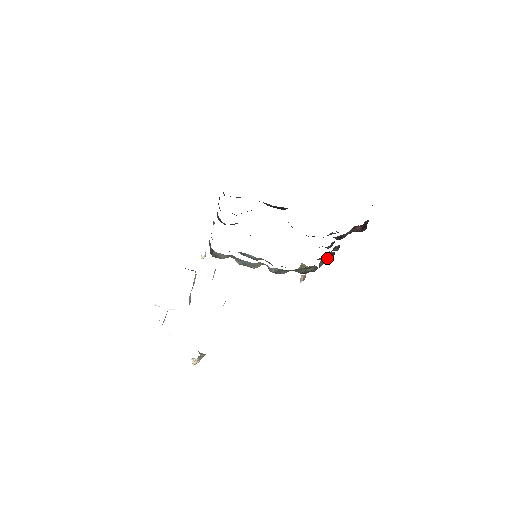
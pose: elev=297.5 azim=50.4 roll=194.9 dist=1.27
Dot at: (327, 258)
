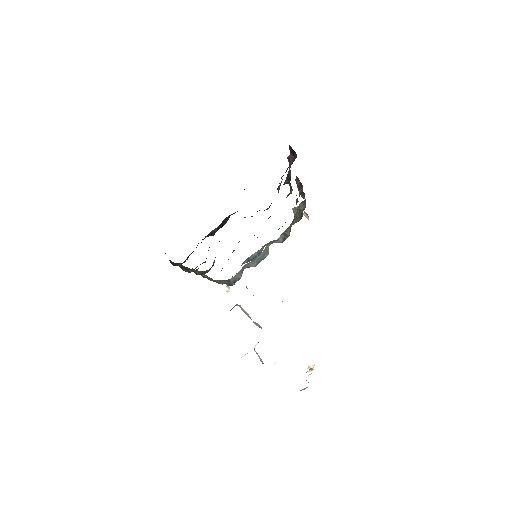
Dot at: (301, 193)
